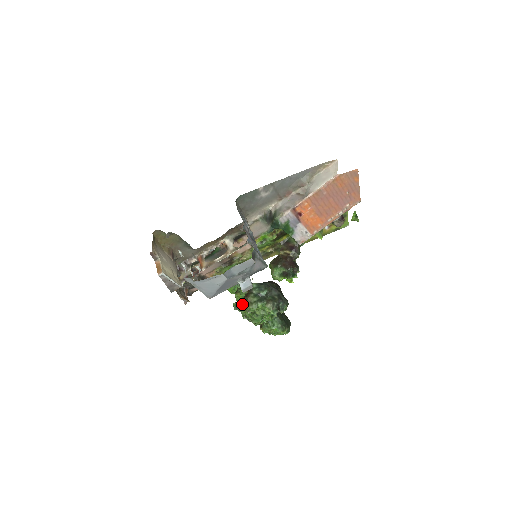
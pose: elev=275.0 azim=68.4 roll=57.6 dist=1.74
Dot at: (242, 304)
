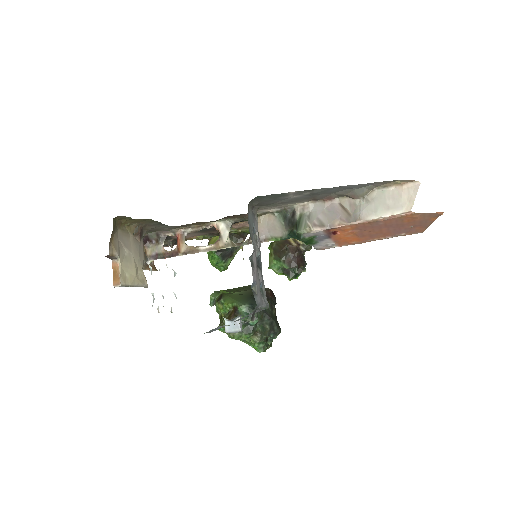
Dot at: occluded
